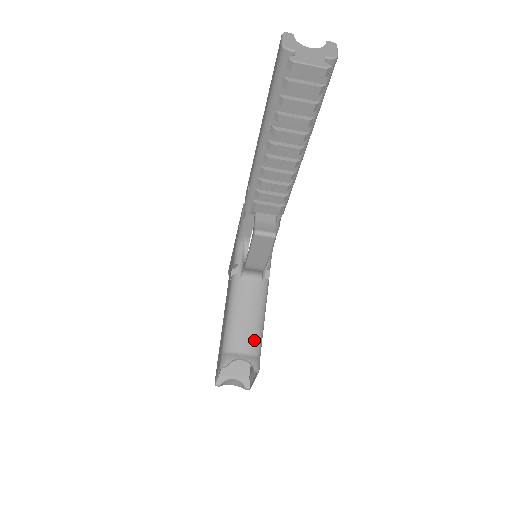
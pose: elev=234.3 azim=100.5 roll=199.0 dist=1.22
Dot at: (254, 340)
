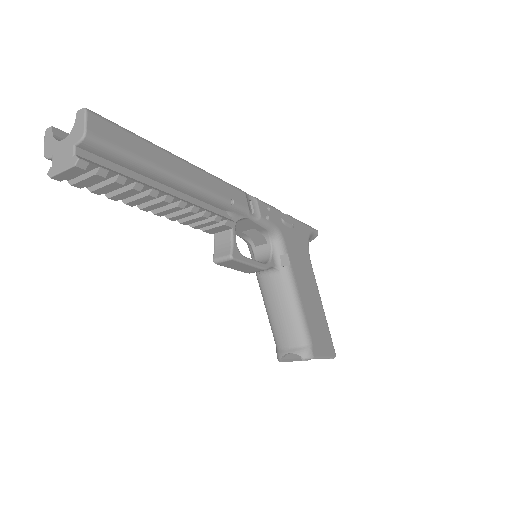
Dot at: (295, 332)
